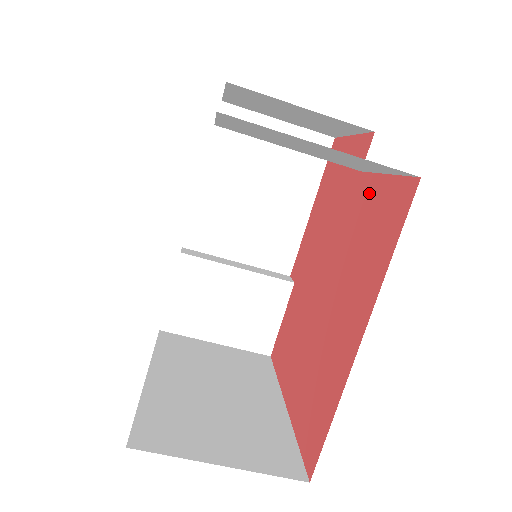
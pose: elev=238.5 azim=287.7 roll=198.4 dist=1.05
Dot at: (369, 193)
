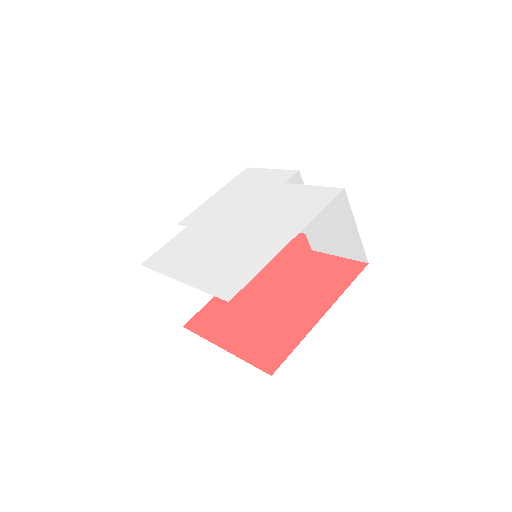
Dot at: (323, 260)
